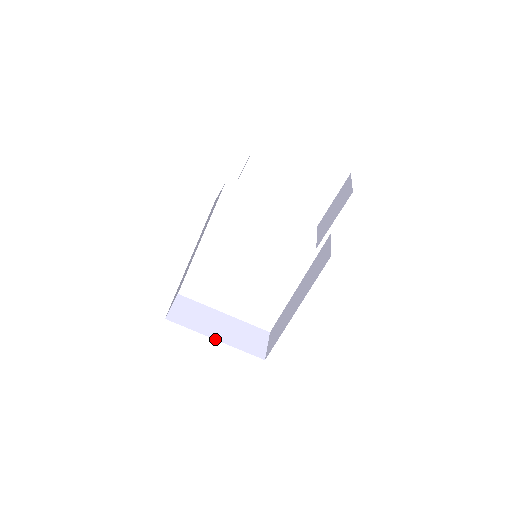
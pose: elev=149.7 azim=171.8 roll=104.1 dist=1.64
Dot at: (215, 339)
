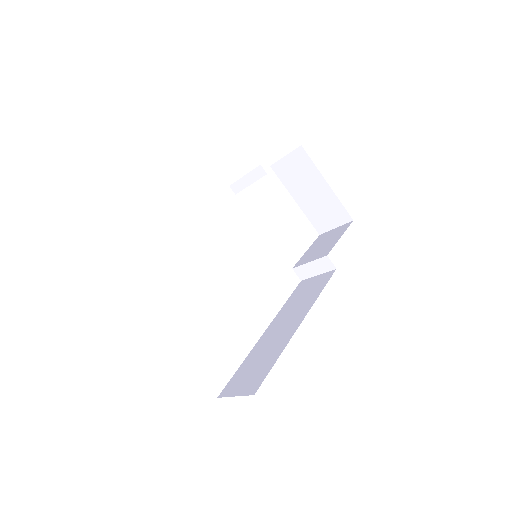
Dot at: occluded
